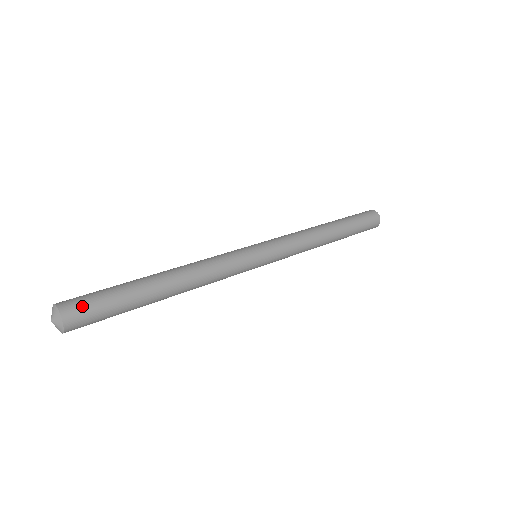
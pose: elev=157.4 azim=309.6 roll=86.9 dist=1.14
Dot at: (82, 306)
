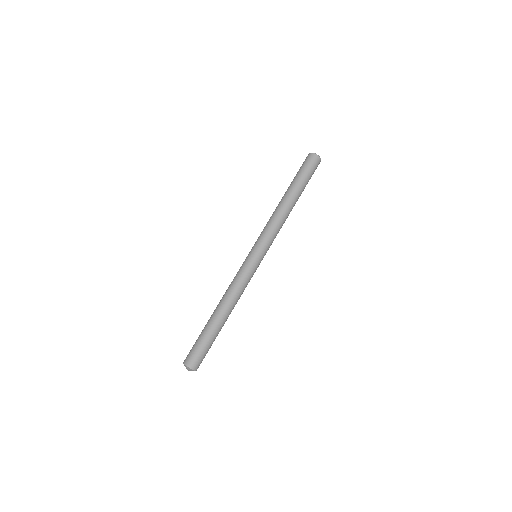
Dot at: (200, 360)
